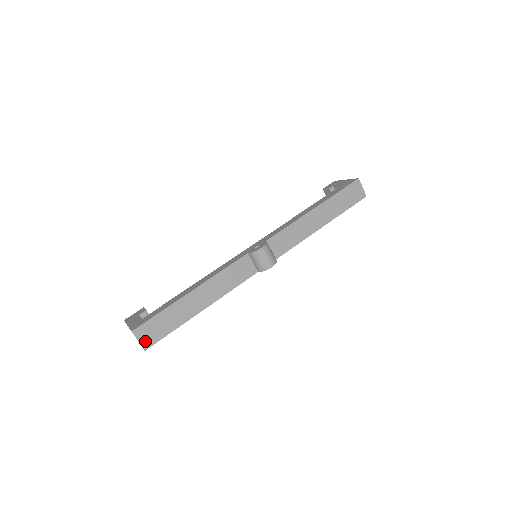
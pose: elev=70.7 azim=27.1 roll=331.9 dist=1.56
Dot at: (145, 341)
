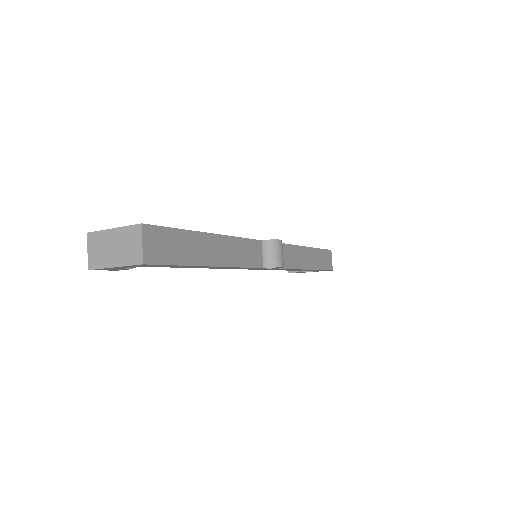
Dot at: (149, 251)
